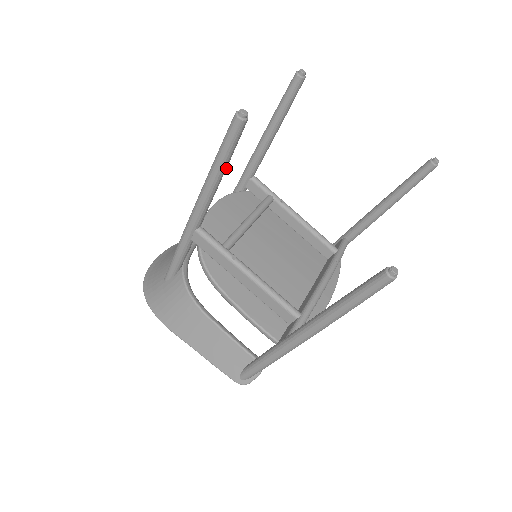
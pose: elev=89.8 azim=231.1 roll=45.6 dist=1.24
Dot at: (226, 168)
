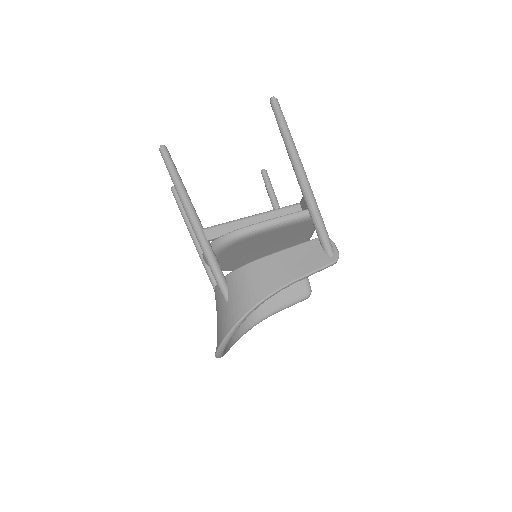
Dot at: (181, 180)
